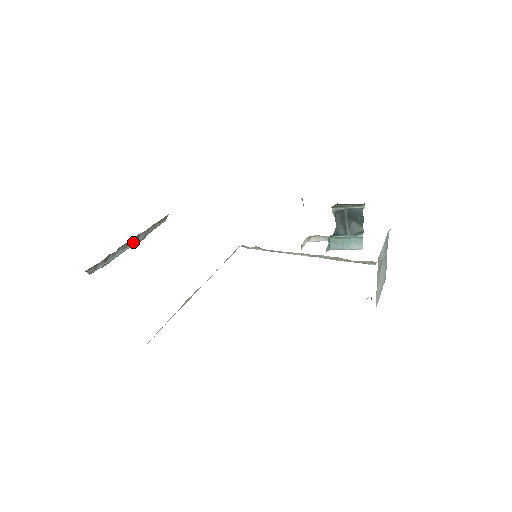
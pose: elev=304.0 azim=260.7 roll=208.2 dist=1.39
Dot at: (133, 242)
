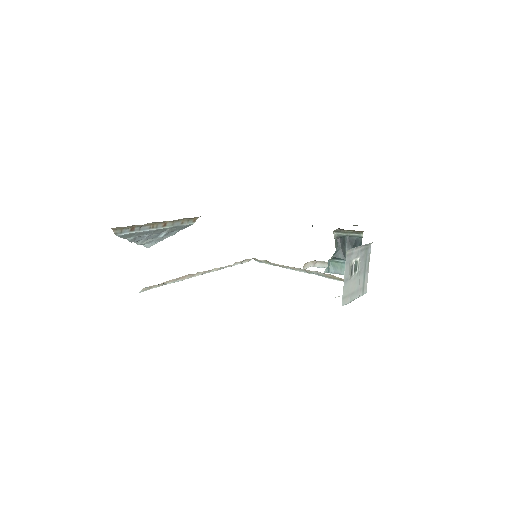
Dot at: (160, 227)
